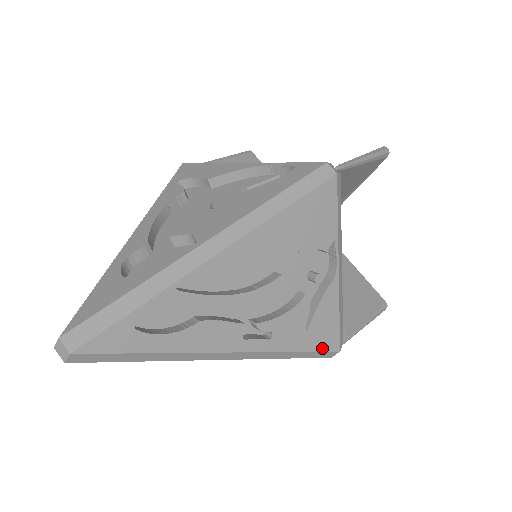
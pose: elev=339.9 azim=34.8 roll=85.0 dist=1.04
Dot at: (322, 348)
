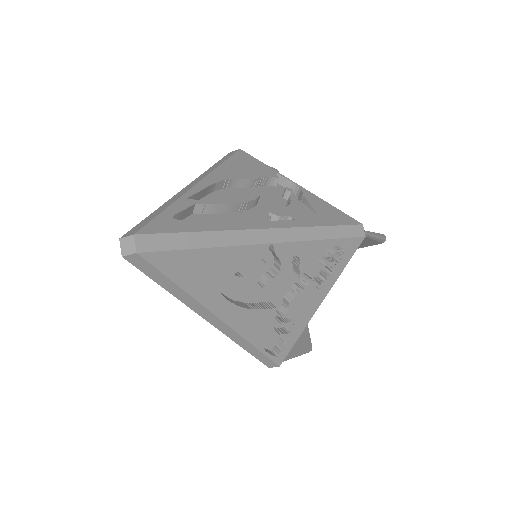
Dot at: (345, 223)
